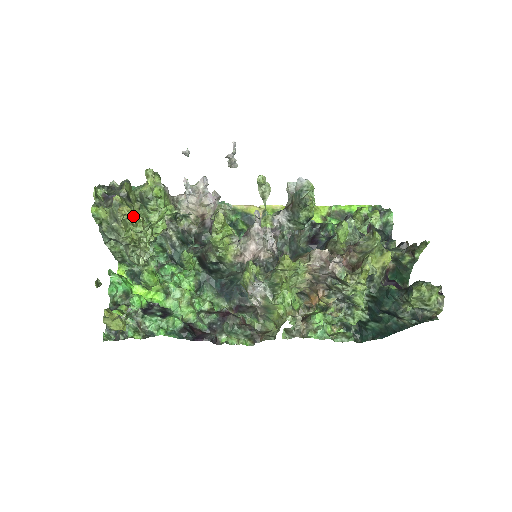
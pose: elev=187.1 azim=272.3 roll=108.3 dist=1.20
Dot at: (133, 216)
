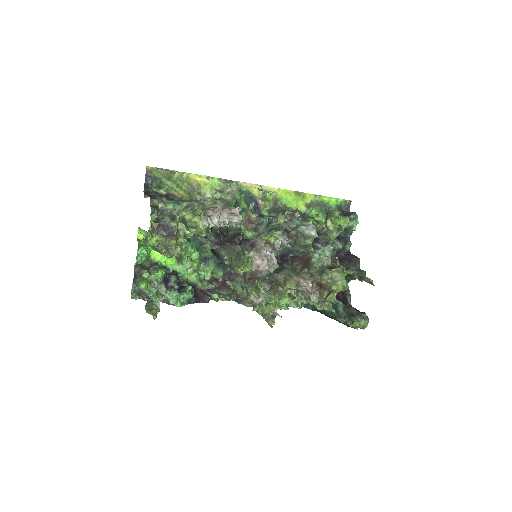
Dot at: occluded
